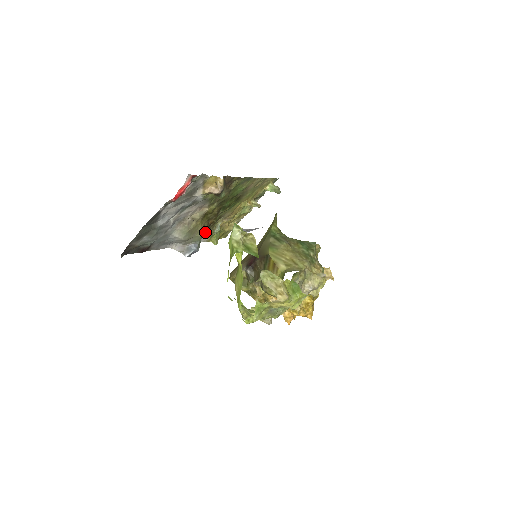
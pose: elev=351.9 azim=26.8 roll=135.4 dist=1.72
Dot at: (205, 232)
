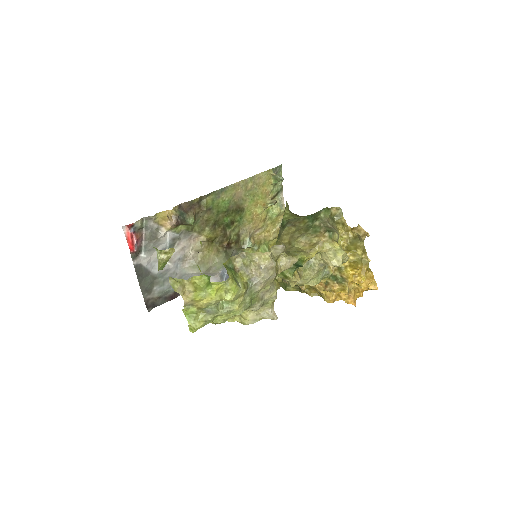
Dot at: (224, 255)
